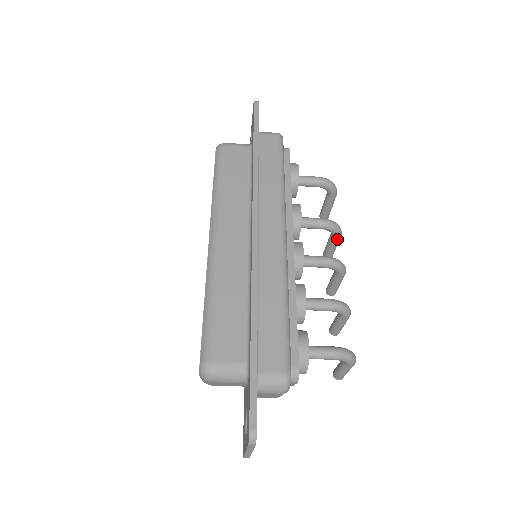
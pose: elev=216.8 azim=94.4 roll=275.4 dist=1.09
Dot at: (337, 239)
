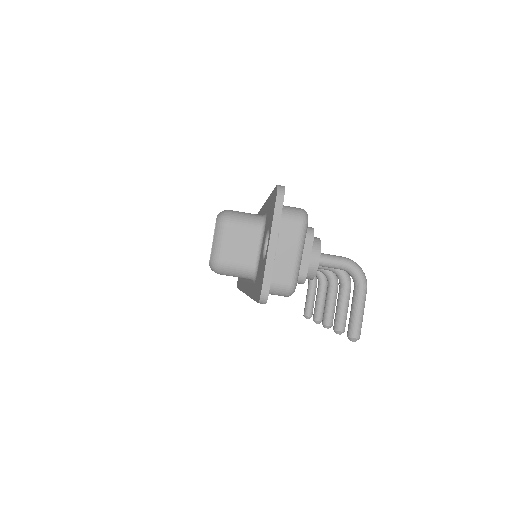
Dot at: (325, 285)
